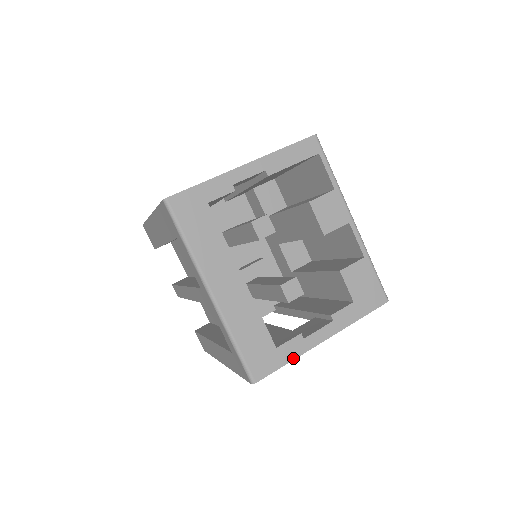
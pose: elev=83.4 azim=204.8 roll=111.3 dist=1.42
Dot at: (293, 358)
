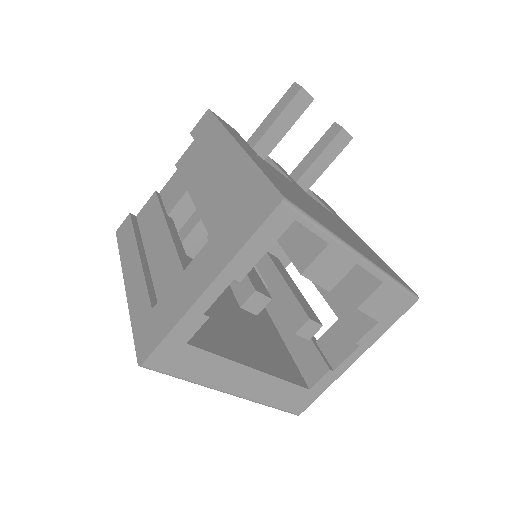
Dot at: (328, 386)
